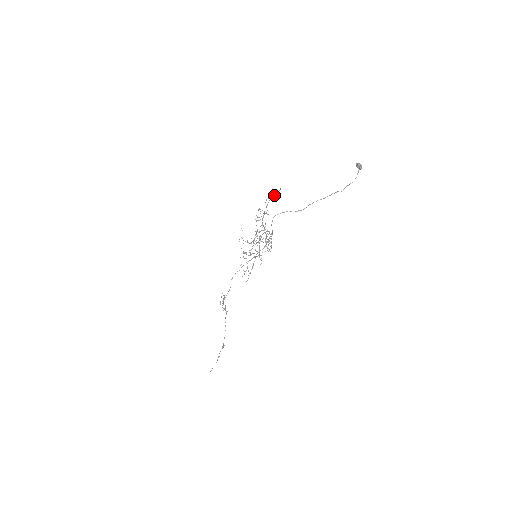
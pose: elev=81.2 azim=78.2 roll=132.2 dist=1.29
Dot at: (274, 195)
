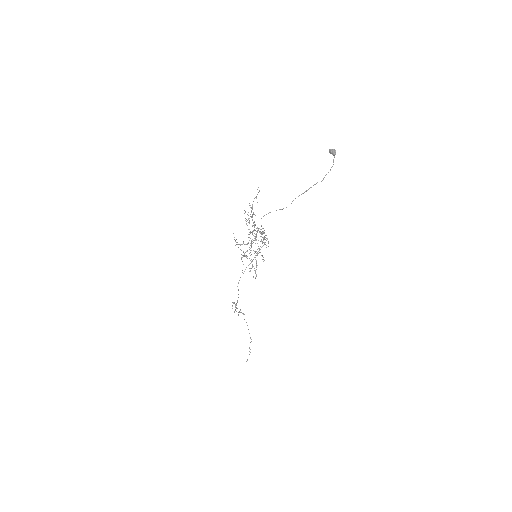
Dot at: (255, 197)
